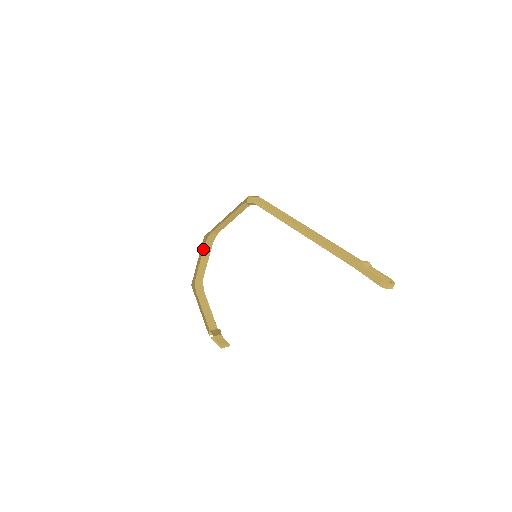
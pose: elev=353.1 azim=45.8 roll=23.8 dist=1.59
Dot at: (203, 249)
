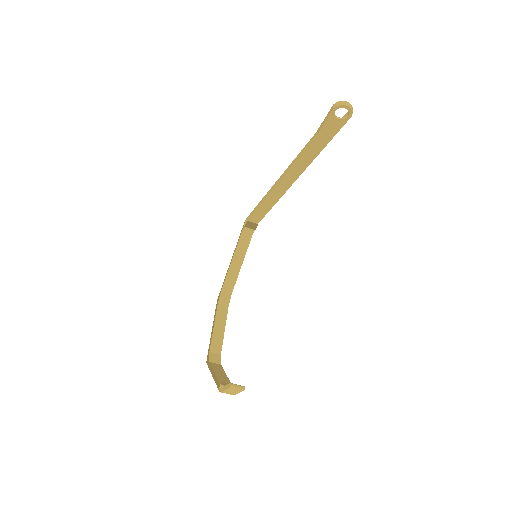
Dot at: (216, 312)
